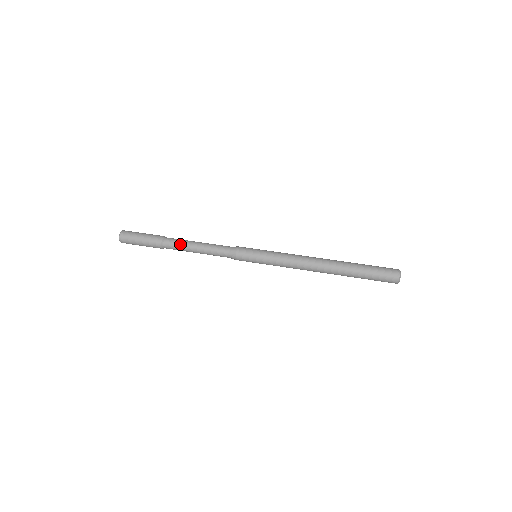
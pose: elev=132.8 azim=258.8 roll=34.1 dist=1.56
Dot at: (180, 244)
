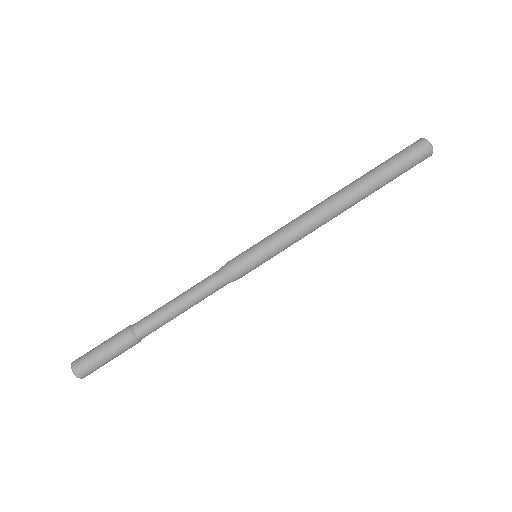
Dot at: (157, 318)
